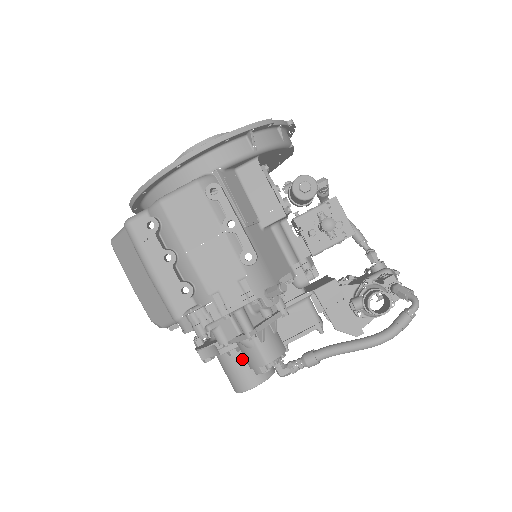
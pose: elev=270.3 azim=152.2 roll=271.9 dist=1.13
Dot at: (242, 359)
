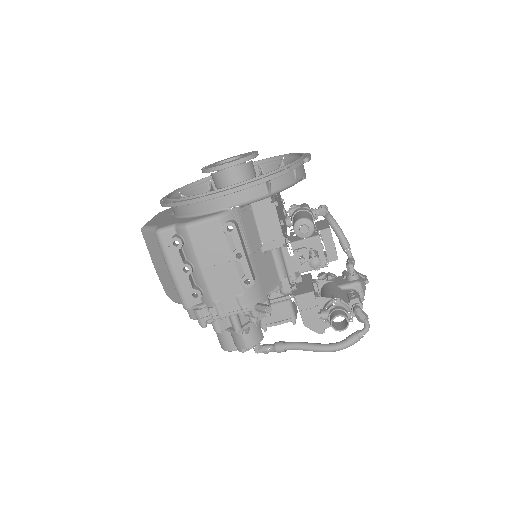
Dot at: occluded
